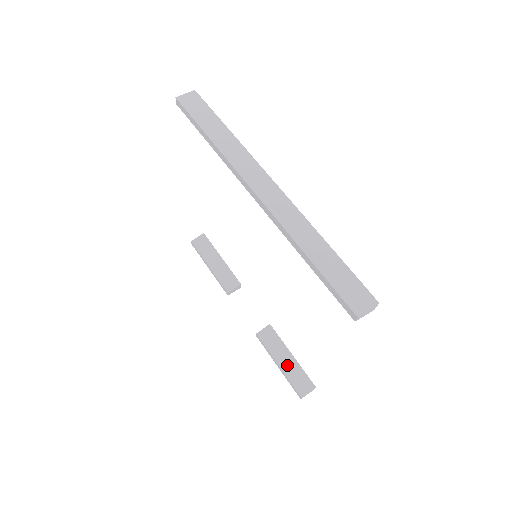
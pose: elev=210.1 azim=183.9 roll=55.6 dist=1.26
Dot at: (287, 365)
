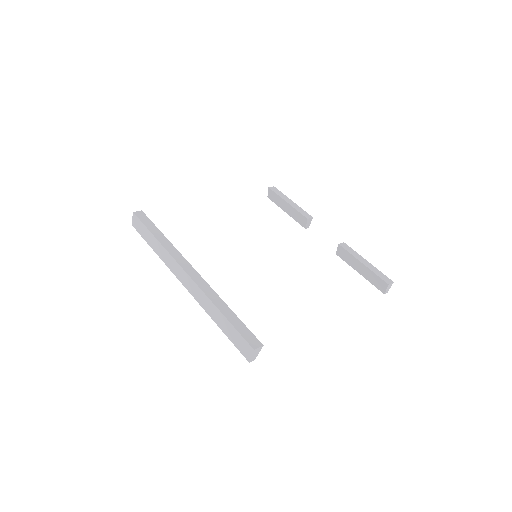
Dot at: (364, 272)
